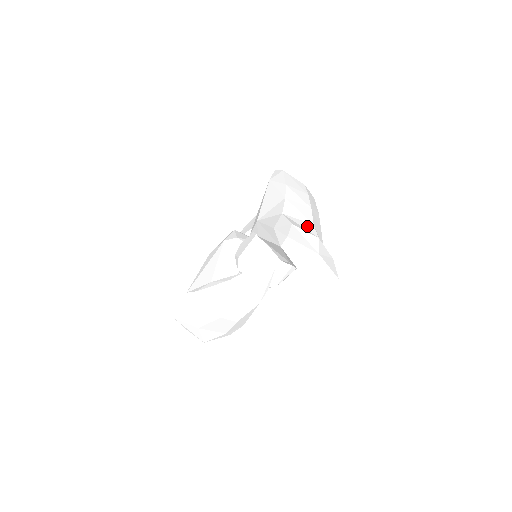
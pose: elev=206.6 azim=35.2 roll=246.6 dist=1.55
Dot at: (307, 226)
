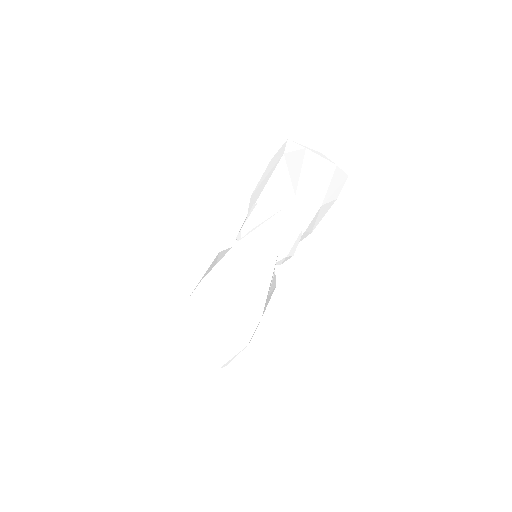
Dot at: occluded
